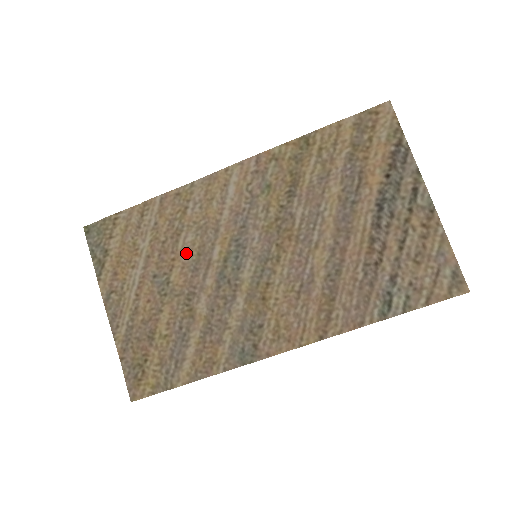
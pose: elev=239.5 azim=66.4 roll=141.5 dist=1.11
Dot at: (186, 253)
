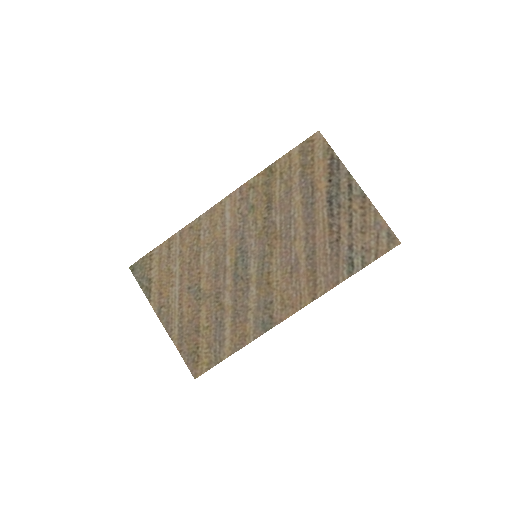
Dot at: (207, 266)
